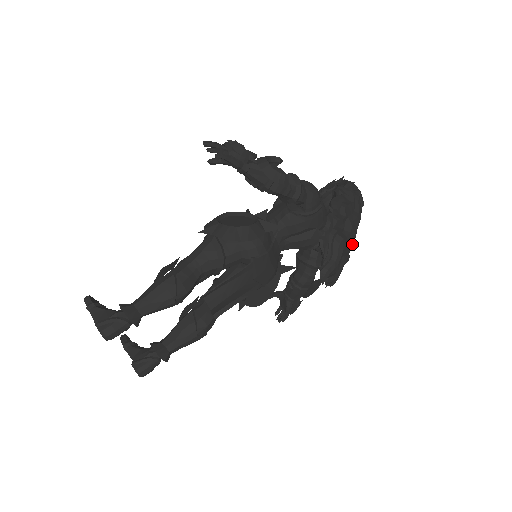
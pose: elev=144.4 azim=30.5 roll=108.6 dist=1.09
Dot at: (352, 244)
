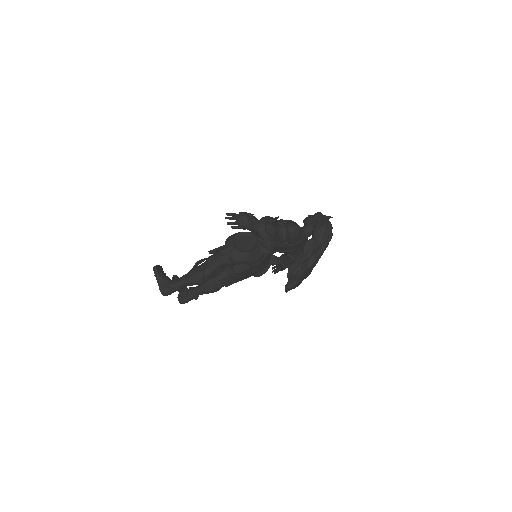
Dot at: occluded
